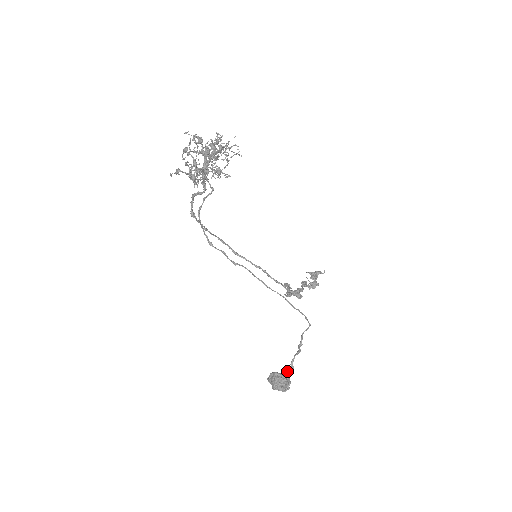
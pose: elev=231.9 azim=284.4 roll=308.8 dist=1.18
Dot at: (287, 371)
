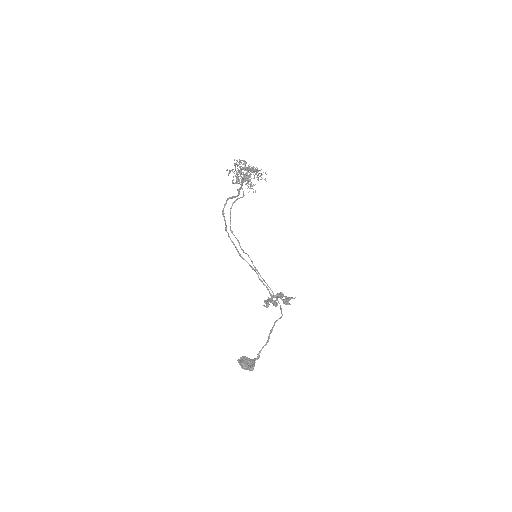
Dot at: (254, 358)
